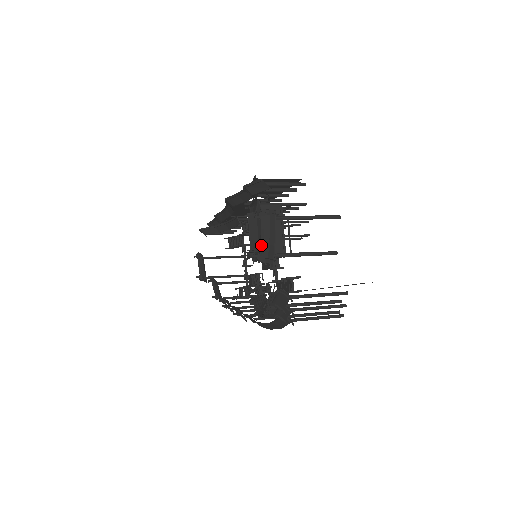
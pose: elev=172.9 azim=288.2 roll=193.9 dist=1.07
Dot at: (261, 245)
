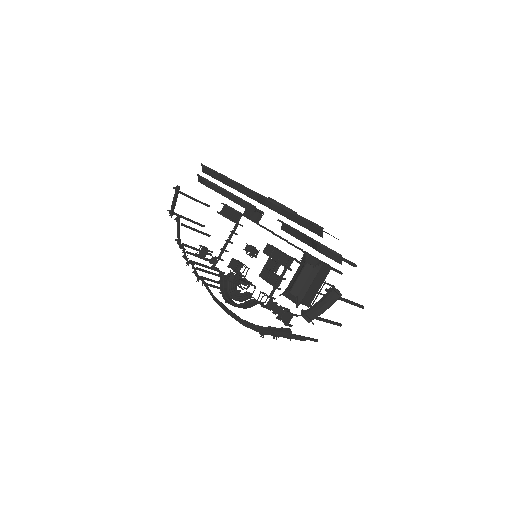
Dot at: (313, 308)
